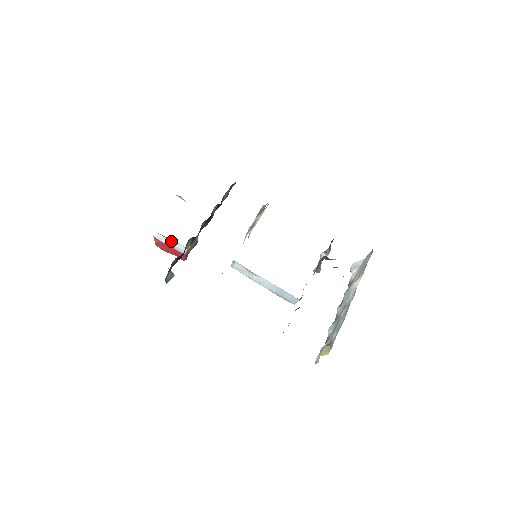
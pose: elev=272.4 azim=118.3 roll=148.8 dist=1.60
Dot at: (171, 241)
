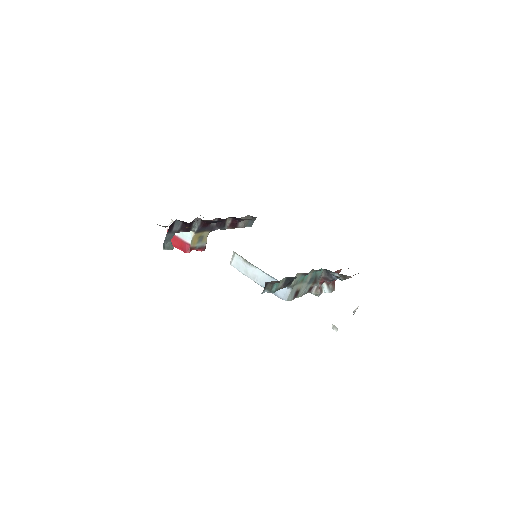
Dot at: occluded
